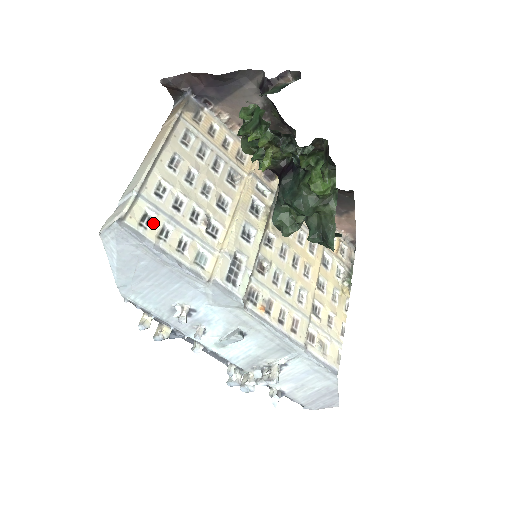
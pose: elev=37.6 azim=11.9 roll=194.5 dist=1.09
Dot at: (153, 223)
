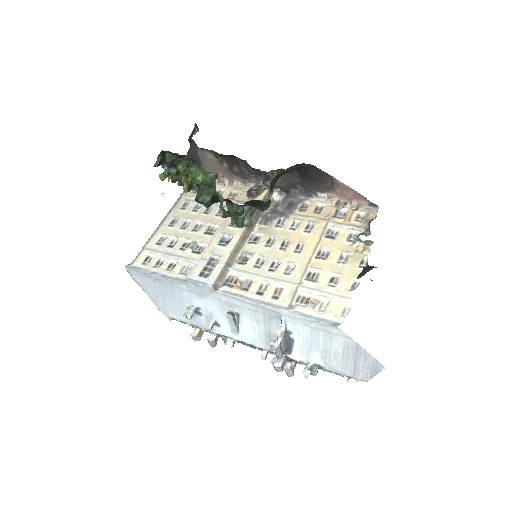
Dot at: (152, 260)
